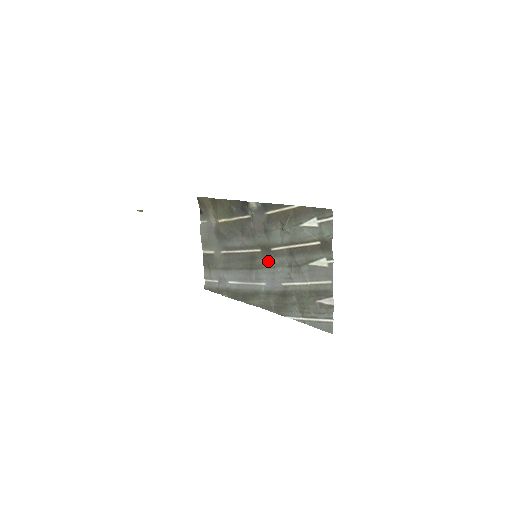
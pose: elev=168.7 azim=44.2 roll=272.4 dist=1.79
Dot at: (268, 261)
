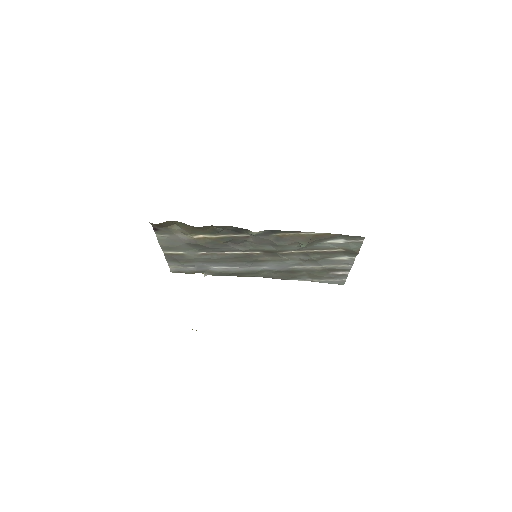
Dot at: (273, 258)
